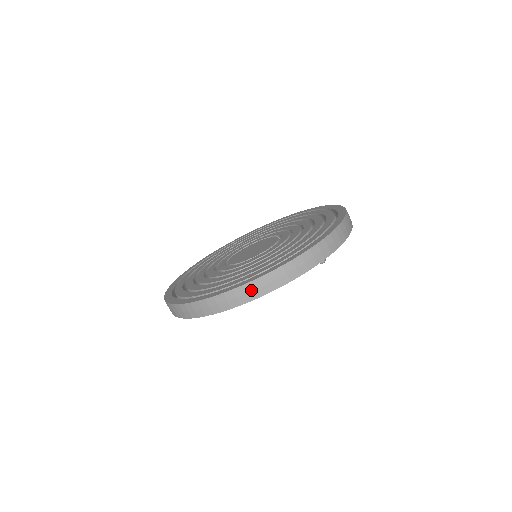
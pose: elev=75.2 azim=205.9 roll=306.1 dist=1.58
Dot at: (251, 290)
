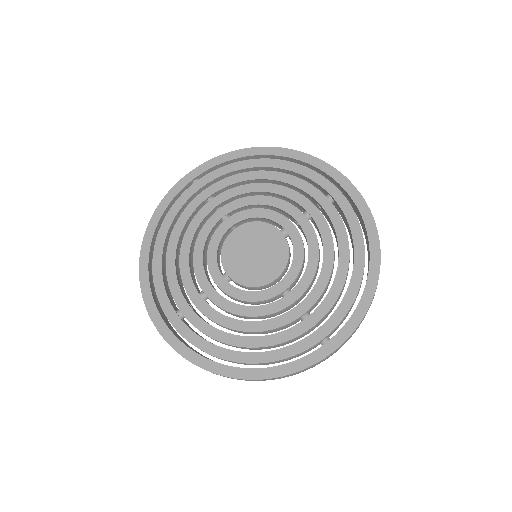
Dot at: occluded
